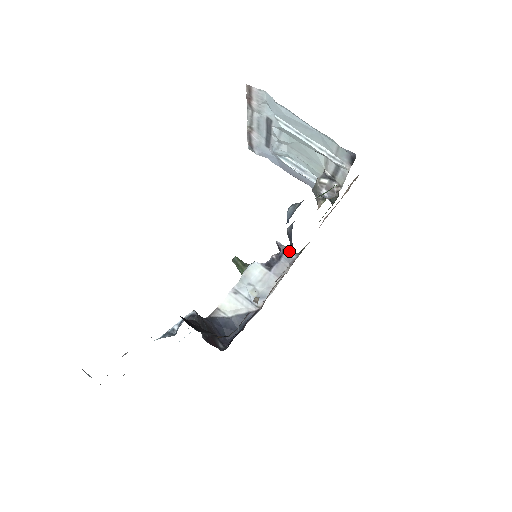
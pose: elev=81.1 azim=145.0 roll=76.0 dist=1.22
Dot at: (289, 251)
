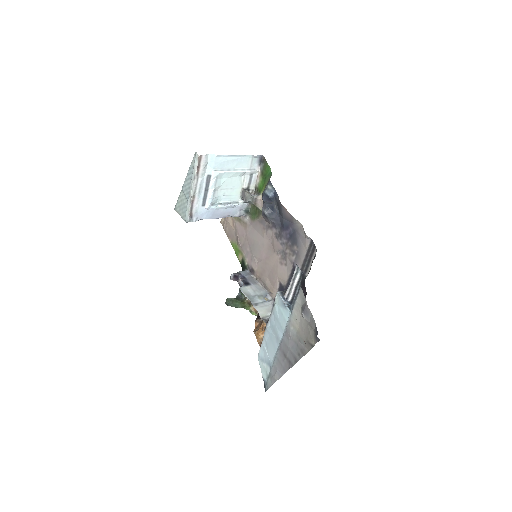
Dot at: (278, 219)
